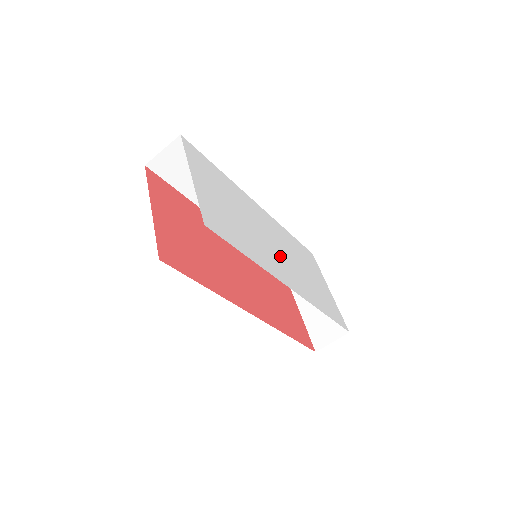
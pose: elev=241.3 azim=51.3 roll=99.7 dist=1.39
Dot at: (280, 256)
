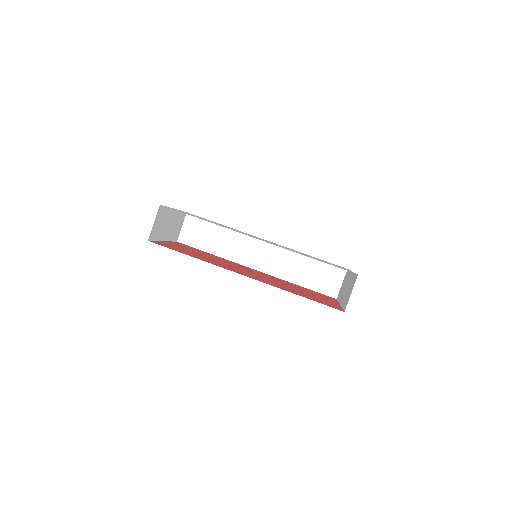
Dot at: occluded
